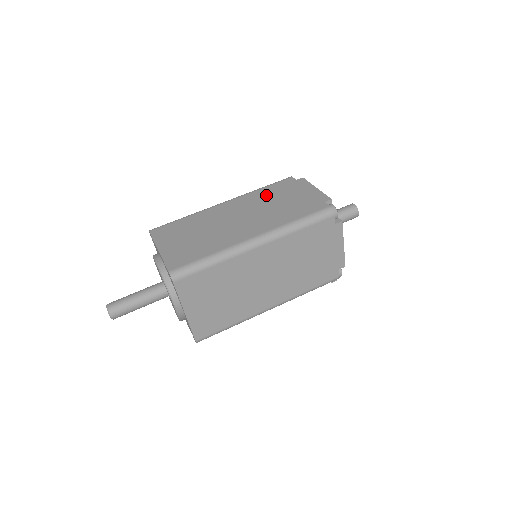
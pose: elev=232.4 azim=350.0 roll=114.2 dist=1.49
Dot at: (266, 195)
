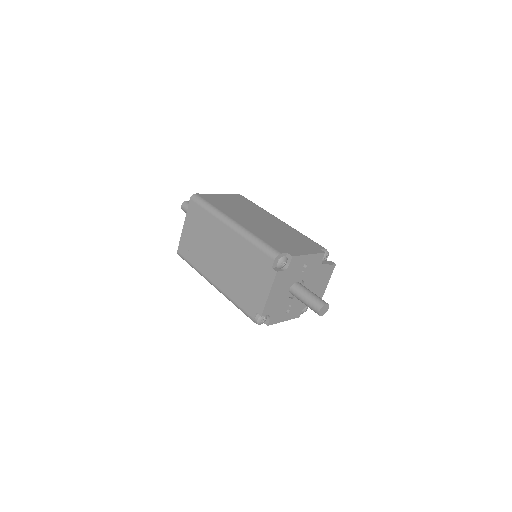
Dot at: (246, 256)
